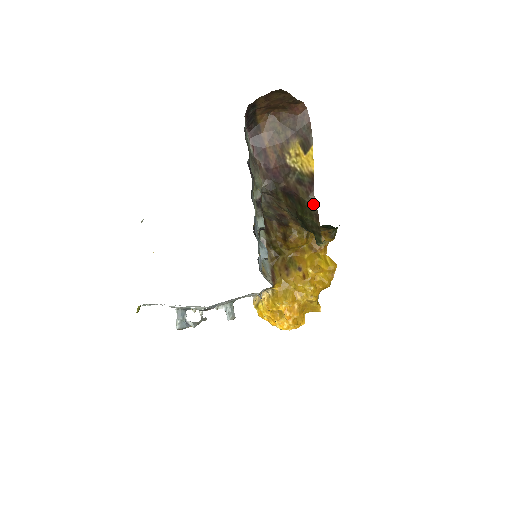
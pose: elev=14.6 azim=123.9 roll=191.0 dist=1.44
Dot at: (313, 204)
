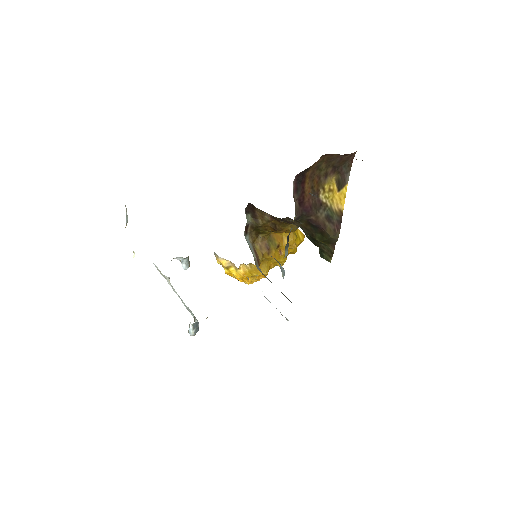
Dot at: (336, 239)
